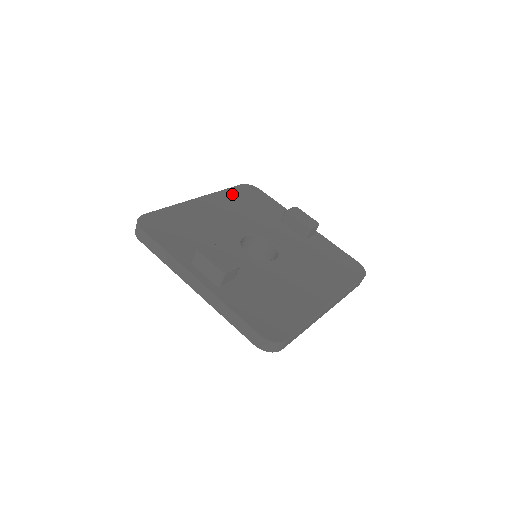
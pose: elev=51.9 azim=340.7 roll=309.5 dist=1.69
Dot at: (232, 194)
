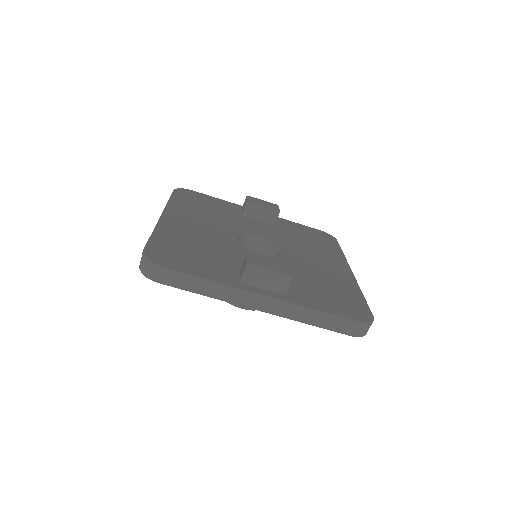
Dot at: (180, 202)
